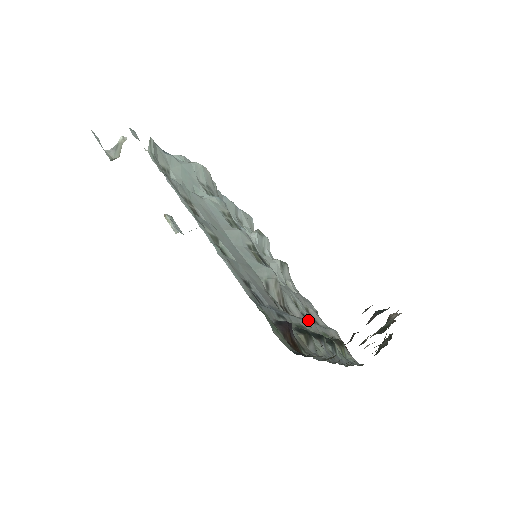
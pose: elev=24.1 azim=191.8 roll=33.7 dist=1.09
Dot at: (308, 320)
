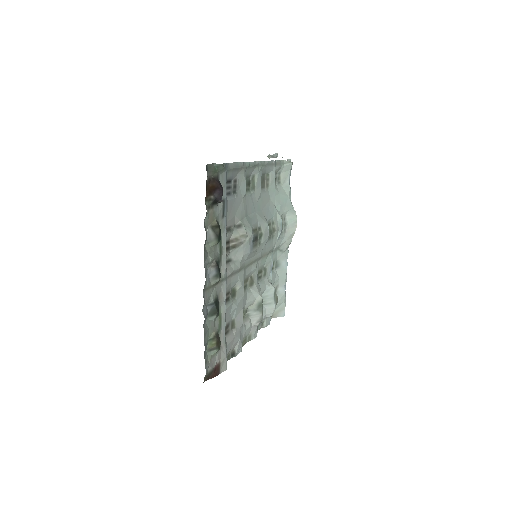
Dot at: (226, 303)
